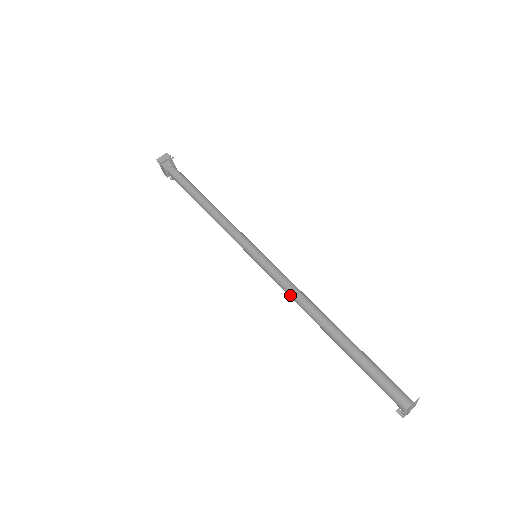
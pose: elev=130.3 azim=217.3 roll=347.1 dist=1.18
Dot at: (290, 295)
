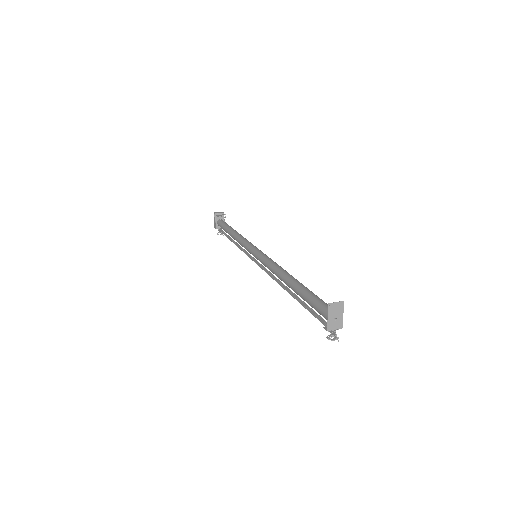
Dot at: (270, 266)
